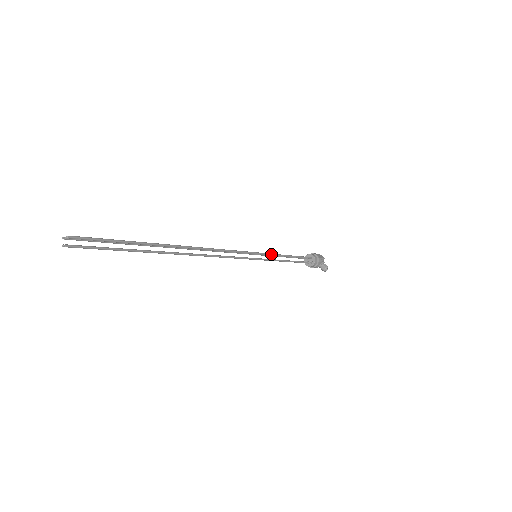
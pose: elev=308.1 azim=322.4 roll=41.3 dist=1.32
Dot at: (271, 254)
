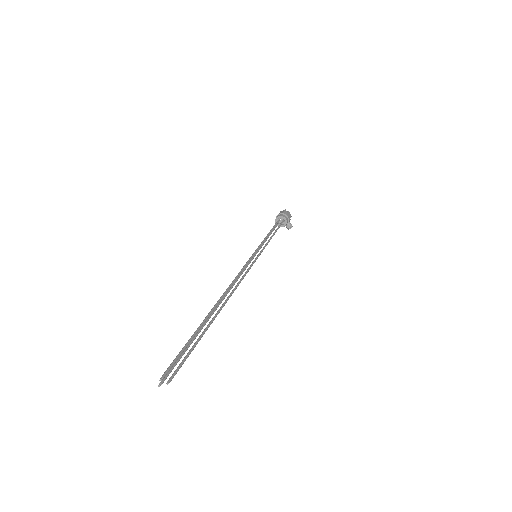
Dot at: occluded
